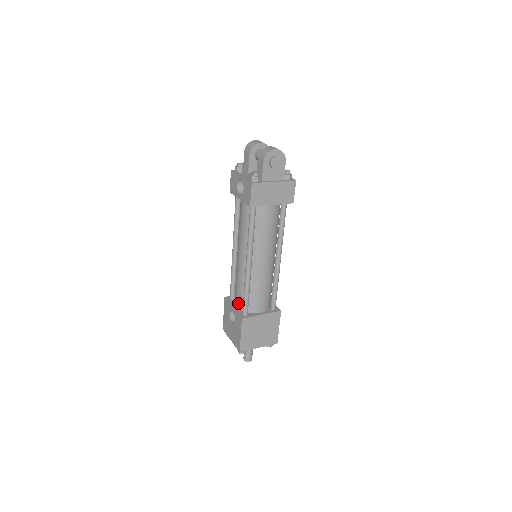
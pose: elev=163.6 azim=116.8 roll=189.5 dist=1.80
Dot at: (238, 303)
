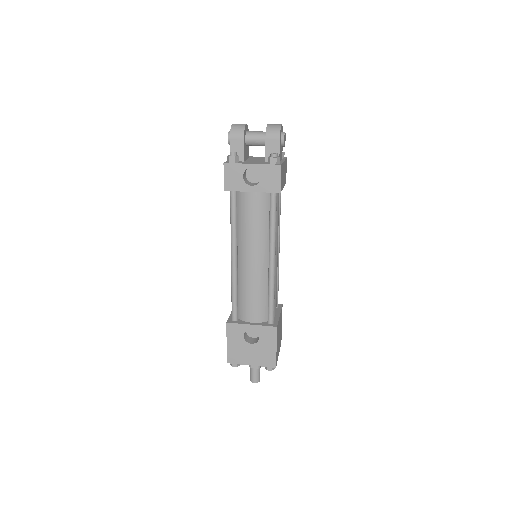
Dot at: (257, 316)
